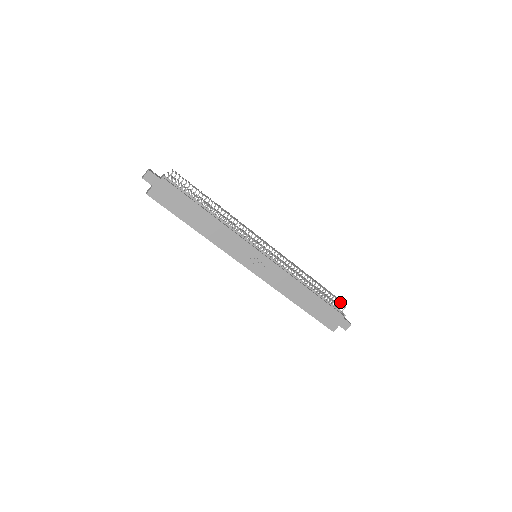
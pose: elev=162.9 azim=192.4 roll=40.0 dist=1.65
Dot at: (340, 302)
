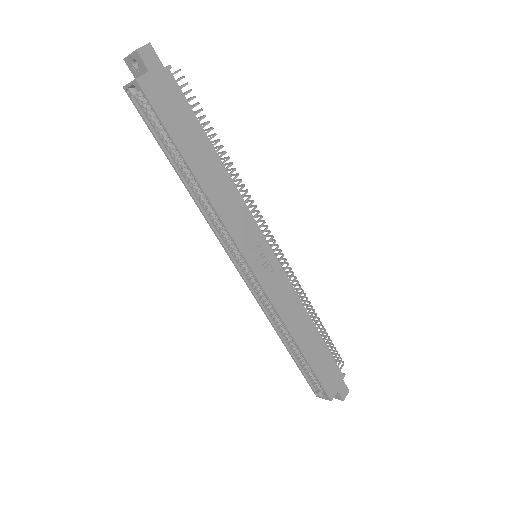
Dot at: (339, 354)
